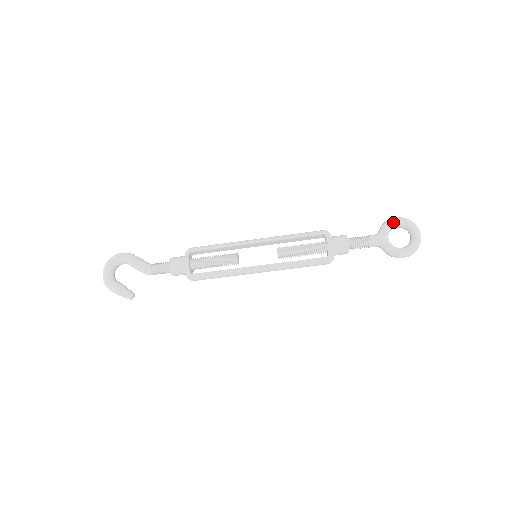
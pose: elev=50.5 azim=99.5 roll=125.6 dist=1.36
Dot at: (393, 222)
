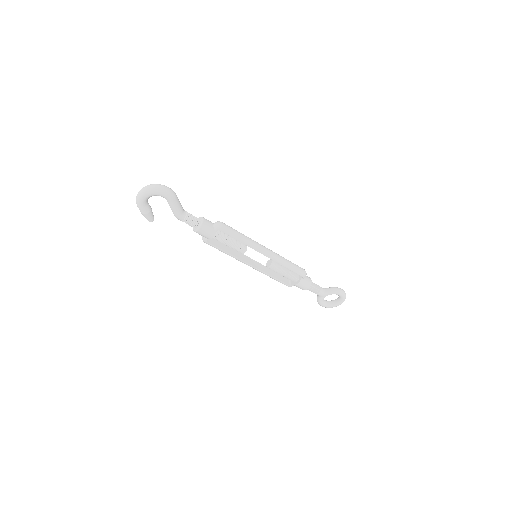
Dot at: (338, 294)
